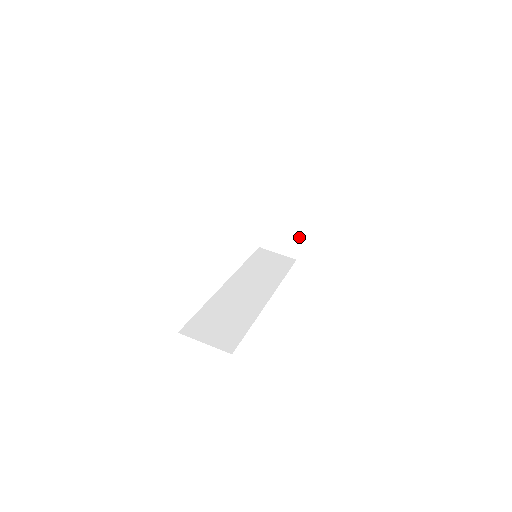
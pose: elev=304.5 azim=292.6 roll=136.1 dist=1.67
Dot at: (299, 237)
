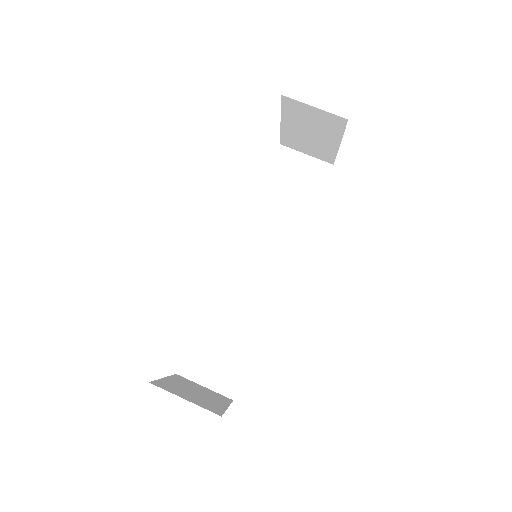
Dot at: (333, 148)
